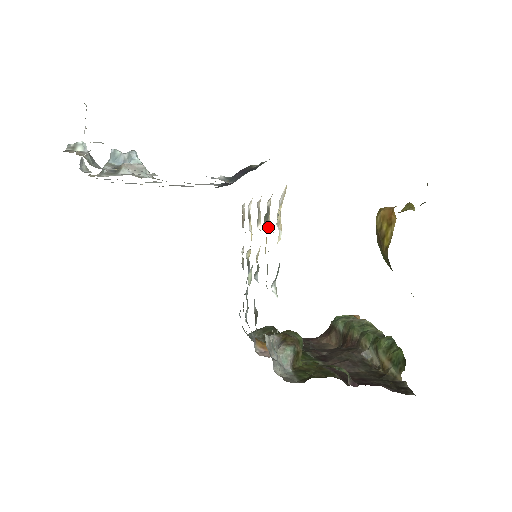
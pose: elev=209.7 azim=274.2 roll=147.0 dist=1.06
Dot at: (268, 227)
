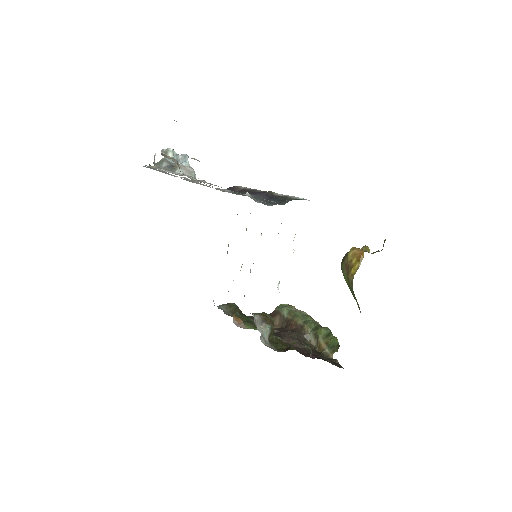
Dot at: occluded
